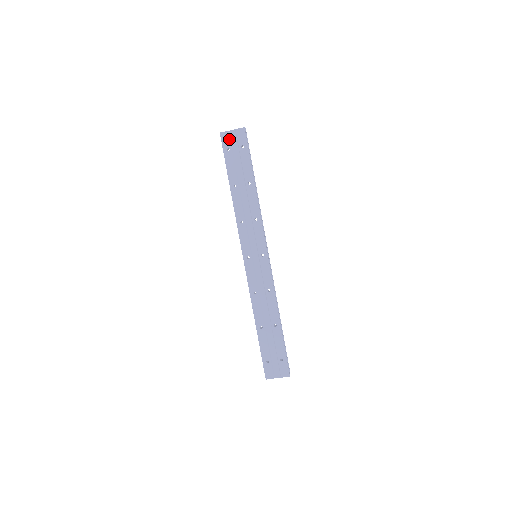
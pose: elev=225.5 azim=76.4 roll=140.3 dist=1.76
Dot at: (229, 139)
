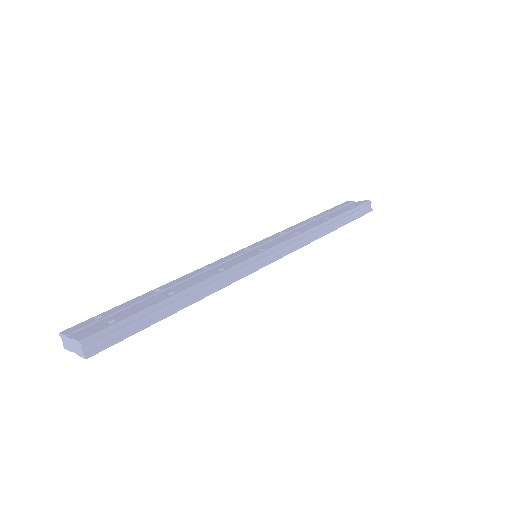
Dot at: occluded
